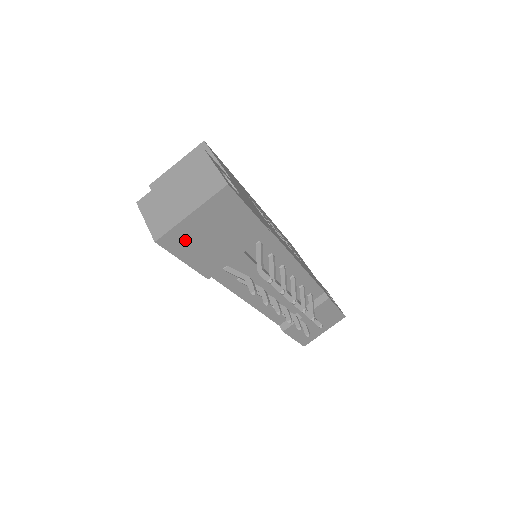
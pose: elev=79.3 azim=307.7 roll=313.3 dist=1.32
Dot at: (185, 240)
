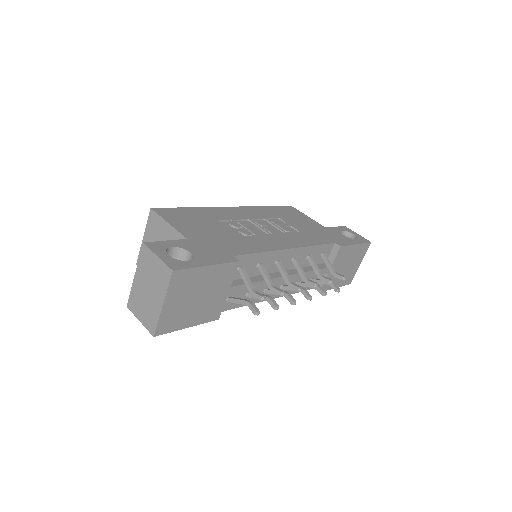
Dot at: (175, 318)
